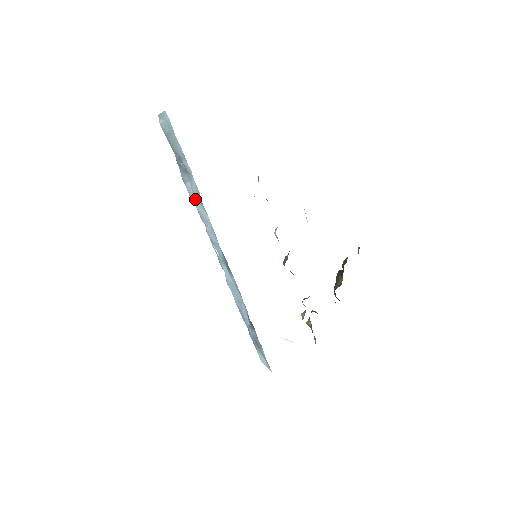
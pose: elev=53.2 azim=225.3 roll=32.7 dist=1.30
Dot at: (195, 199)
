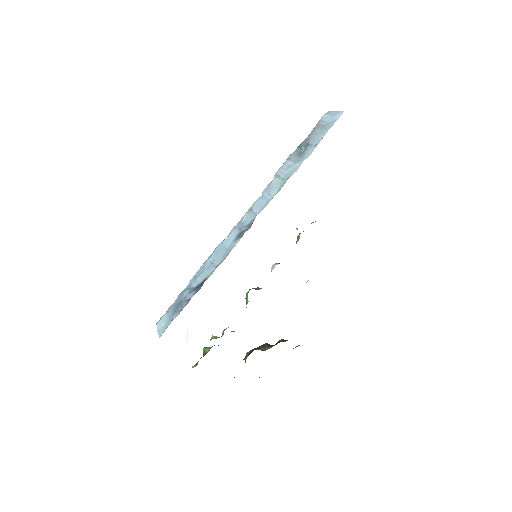
Dot at: (281, 174)
